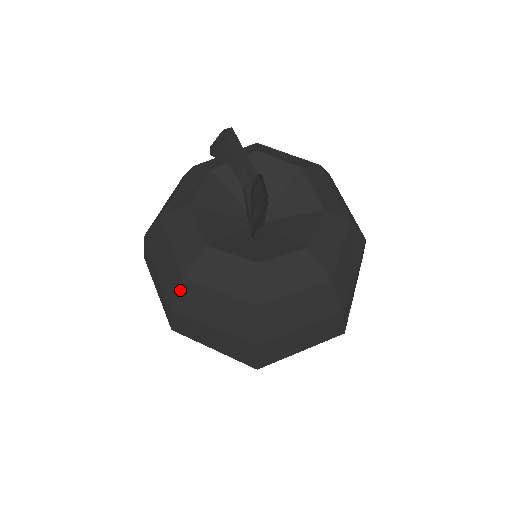
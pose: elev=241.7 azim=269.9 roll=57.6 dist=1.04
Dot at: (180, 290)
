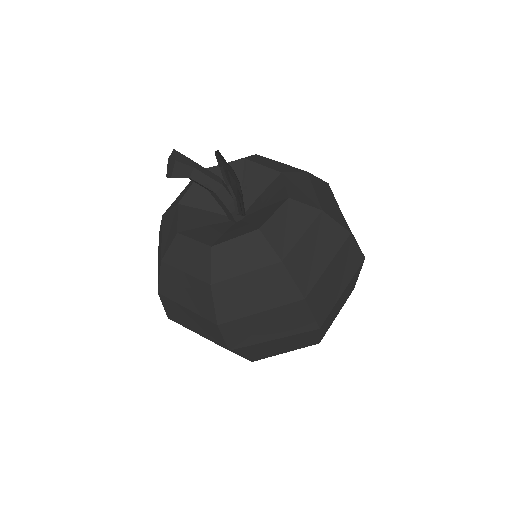
Dot at: (214, 299)
